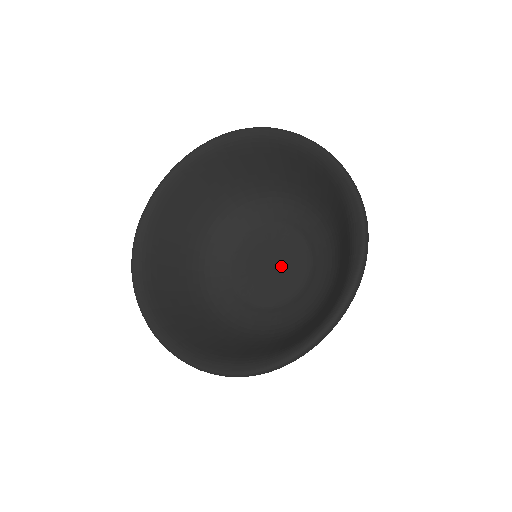
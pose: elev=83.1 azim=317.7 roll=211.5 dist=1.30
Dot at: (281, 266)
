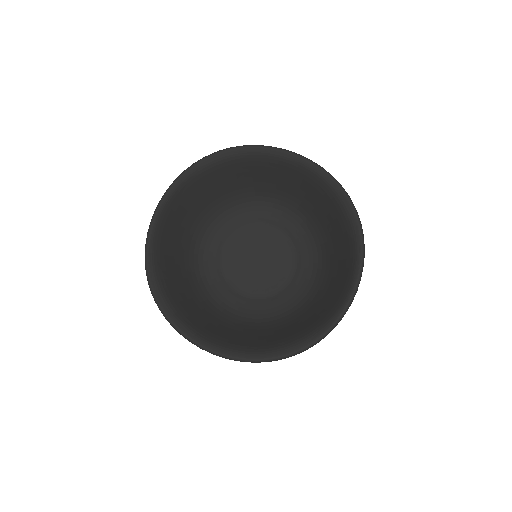
Dot at: (269, 258)
